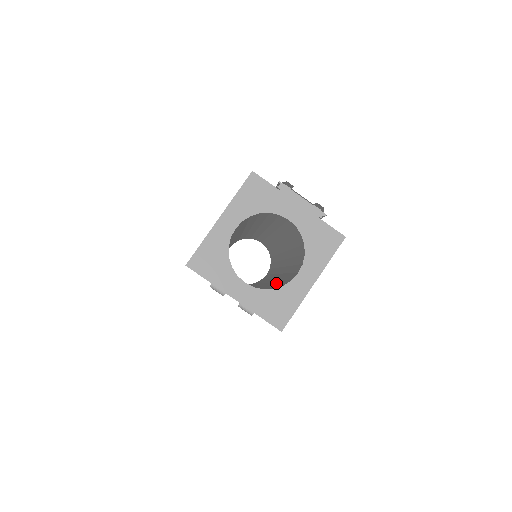
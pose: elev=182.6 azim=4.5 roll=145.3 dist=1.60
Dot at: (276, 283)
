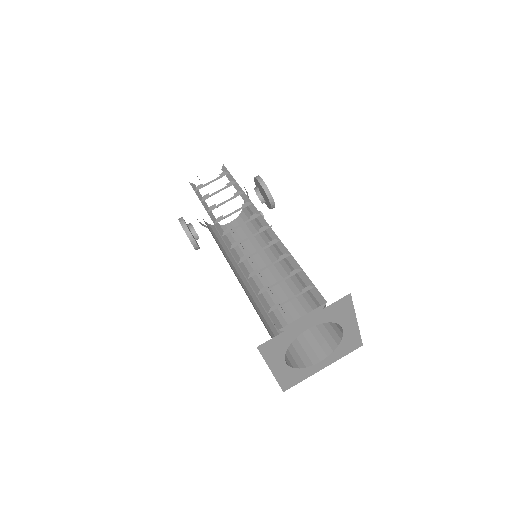
Dot at: (313, 300)
